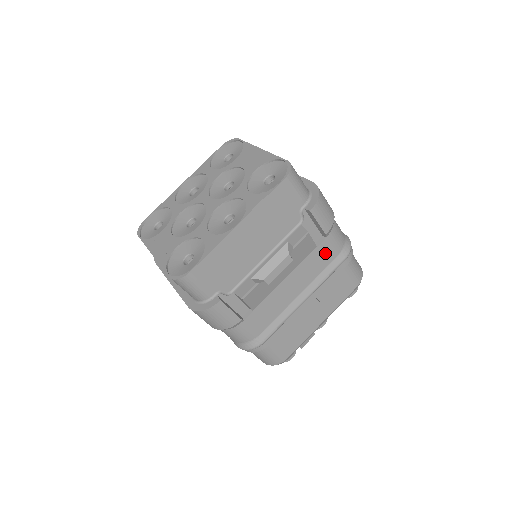
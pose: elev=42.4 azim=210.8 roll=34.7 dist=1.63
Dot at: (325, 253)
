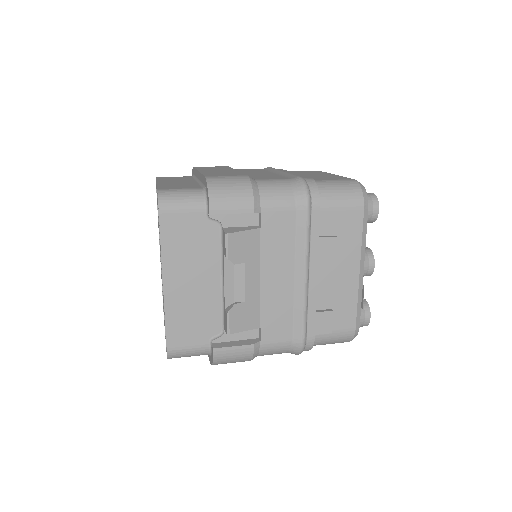
Dot at: (278, 224)
